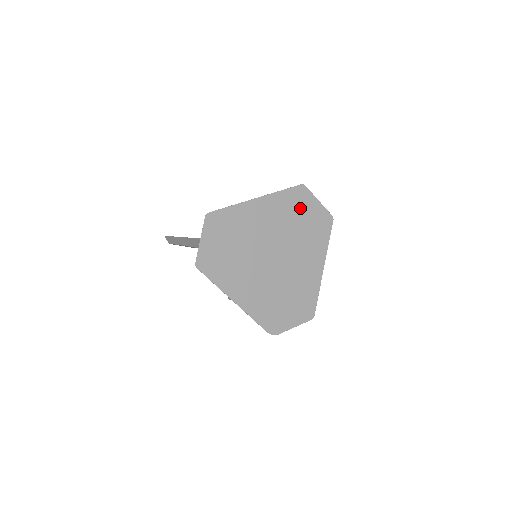
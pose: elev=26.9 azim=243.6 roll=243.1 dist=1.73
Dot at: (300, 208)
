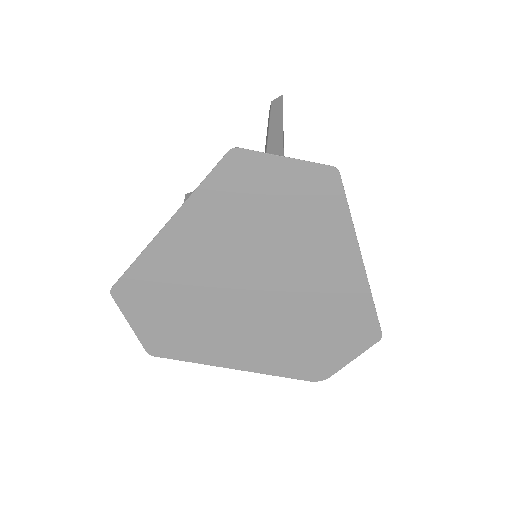
Dot at: (254, 194)
